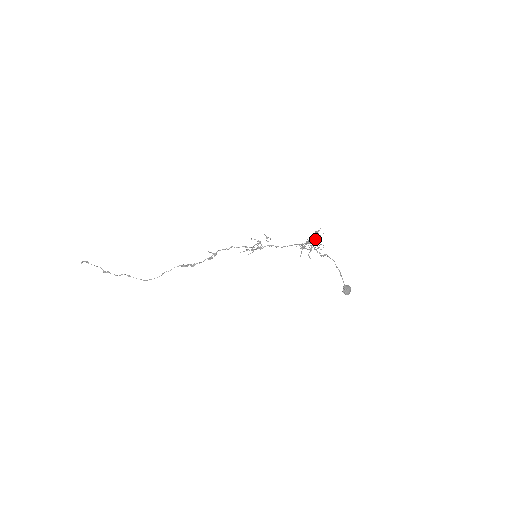
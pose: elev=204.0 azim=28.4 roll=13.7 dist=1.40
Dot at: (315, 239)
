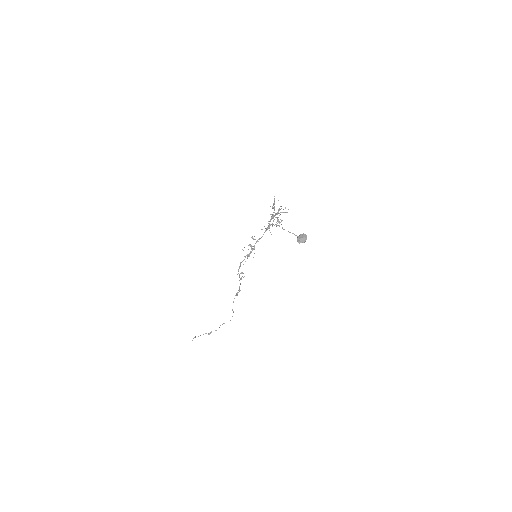
Dot at: occluded
